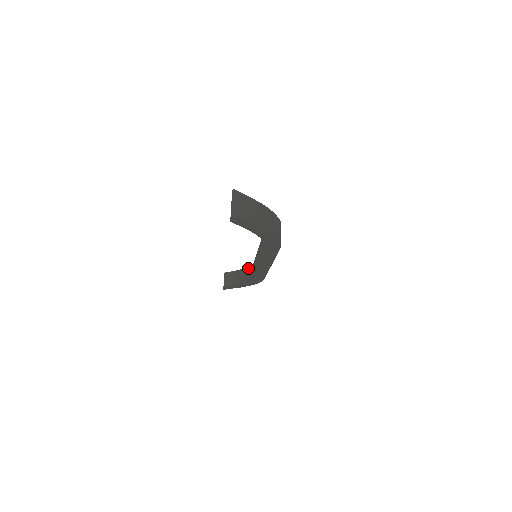
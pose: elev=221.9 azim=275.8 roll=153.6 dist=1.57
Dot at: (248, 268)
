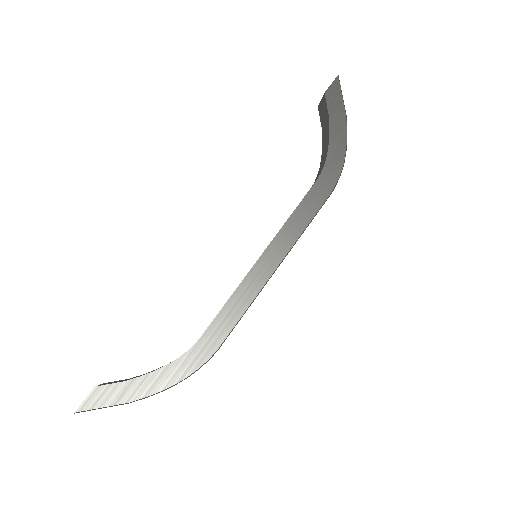
Dot at: occluded
